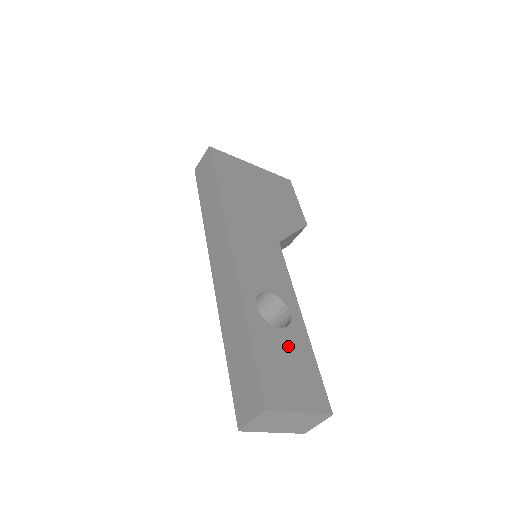
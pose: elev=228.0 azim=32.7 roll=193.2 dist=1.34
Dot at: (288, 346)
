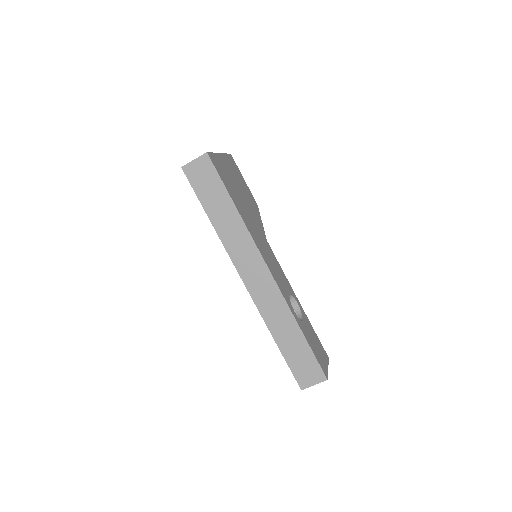
Dot at: (309, 330)
